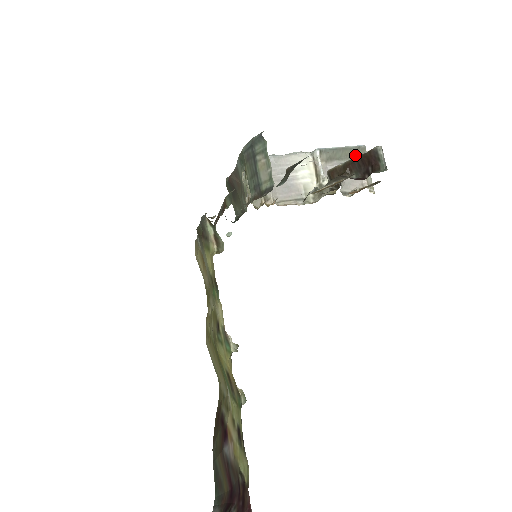
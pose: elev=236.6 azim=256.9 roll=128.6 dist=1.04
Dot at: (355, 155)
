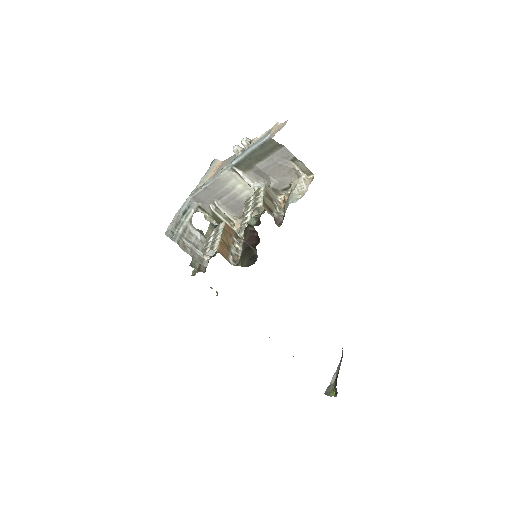
Dot at: (268, 151)
